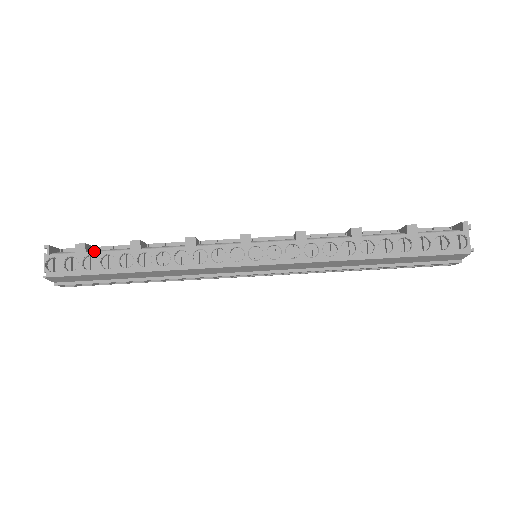
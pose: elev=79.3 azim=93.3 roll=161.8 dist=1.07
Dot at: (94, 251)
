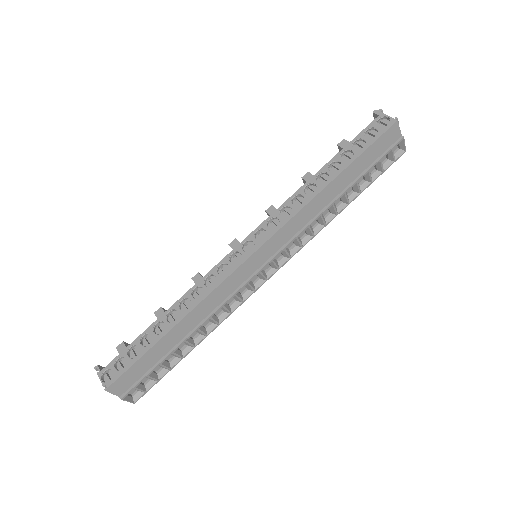
Dot at: occluded
